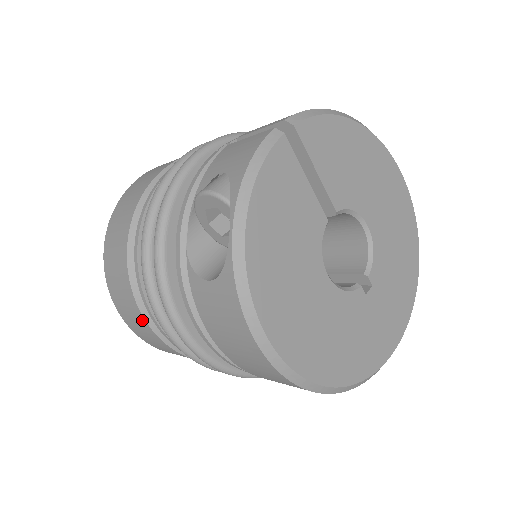
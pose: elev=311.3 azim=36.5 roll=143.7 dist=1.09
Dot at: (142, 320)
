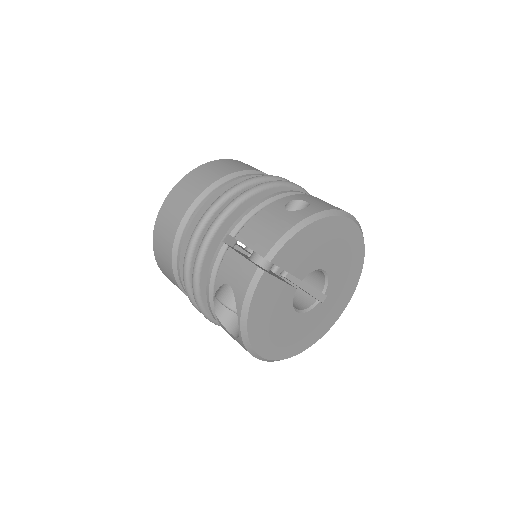
Dot at: occluded
